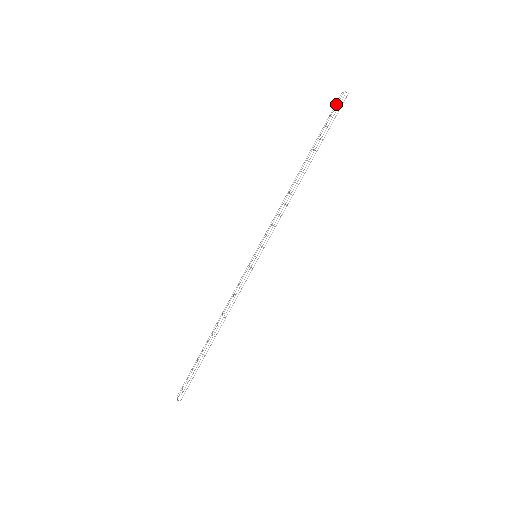
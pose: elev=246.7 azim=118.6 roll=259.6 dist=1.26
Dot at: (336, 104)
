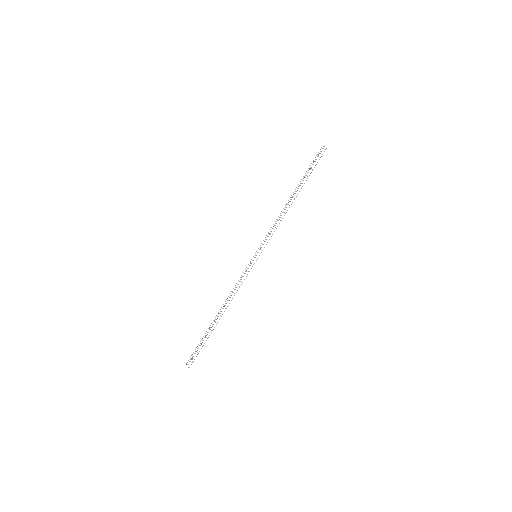
Dot at: (317, 154)
